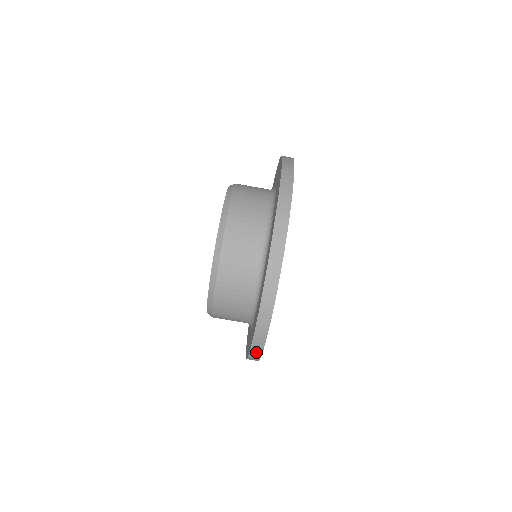
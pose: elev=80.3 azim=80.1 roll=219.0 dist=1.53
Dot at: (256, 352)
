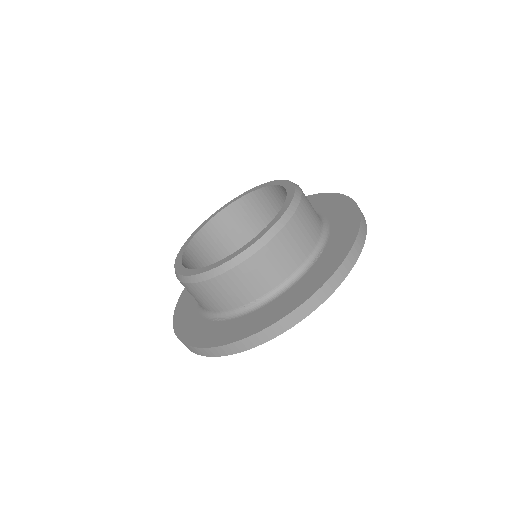
Dot at: (213, 352)
